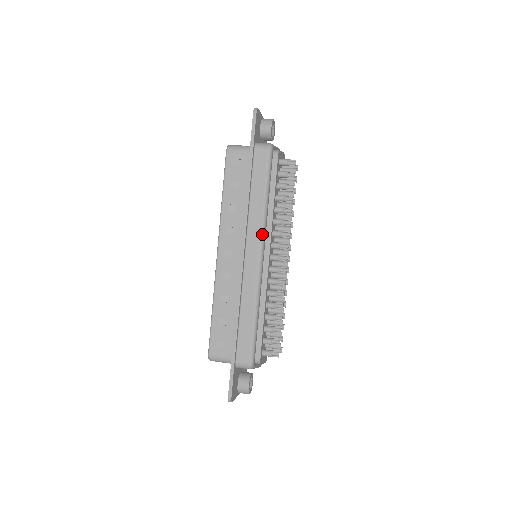
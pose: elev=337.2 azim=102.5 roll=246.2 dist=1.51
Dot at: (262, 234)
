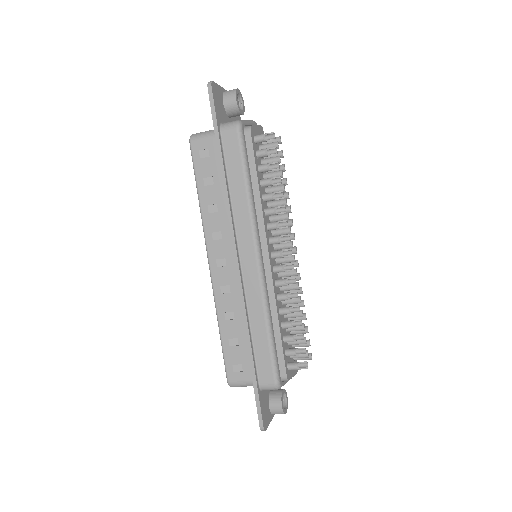
Dot at: (253, 232)
